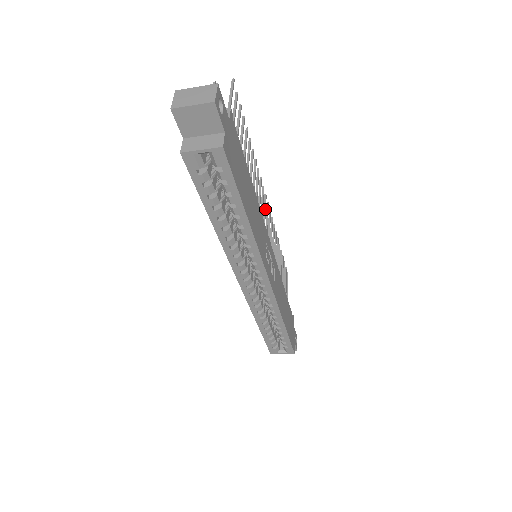
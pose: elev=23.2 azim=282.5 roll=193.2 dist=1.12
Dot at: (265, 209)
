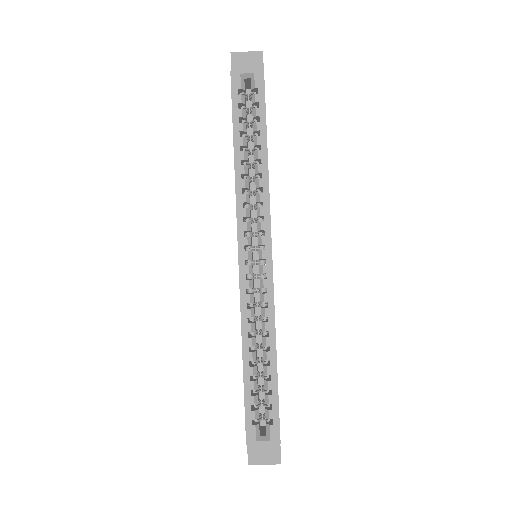
Dot at: occluded
